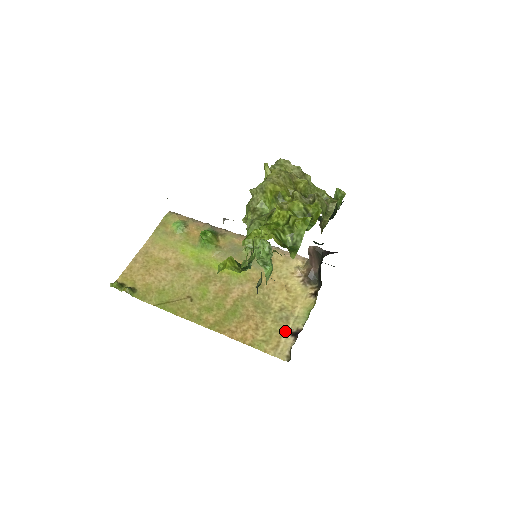
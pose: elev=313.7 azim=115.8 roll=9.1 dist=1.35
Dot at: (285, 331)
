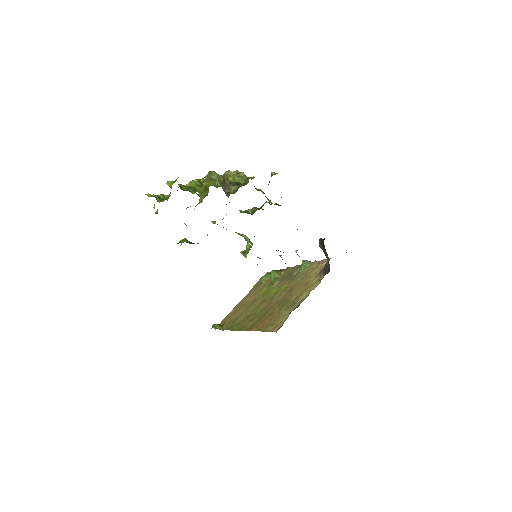
Dot at: occluded
